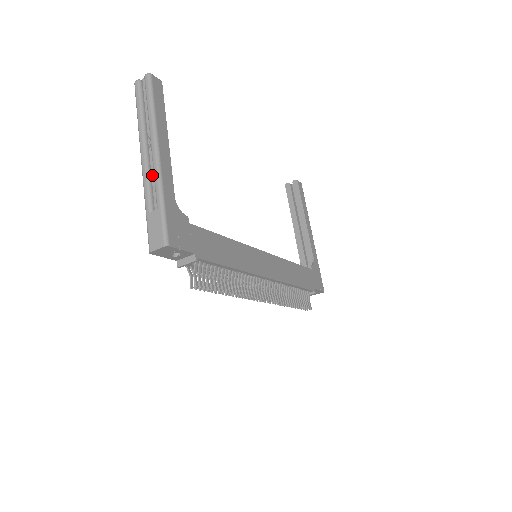
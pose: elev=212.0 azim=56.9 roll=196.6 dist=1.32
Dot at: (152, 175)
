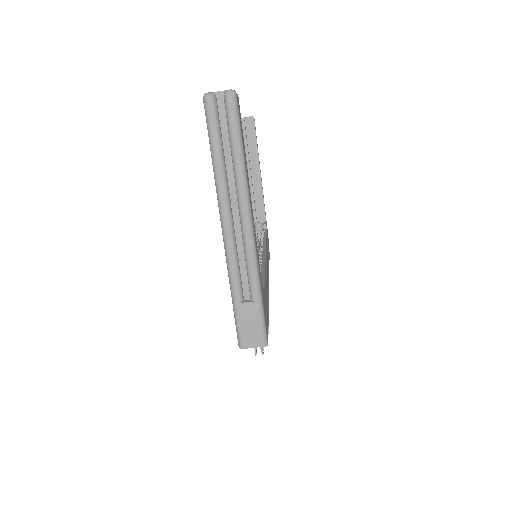
Dot at: (239, 251)
